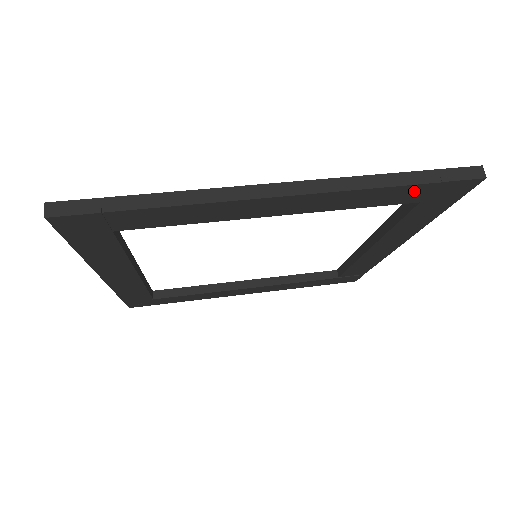
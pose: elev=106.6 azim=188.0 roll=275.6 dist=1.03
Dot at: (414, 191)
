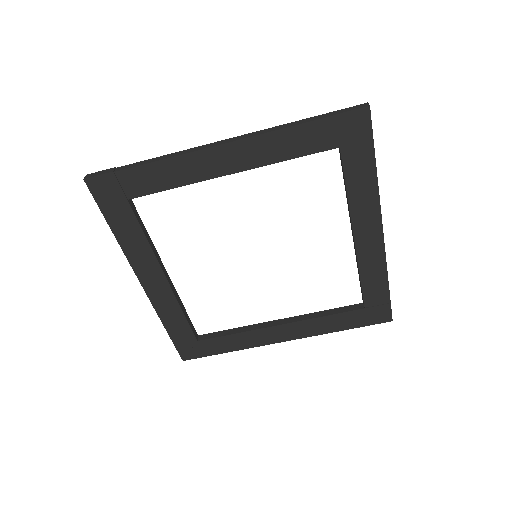
Dot at: (321, 130)
